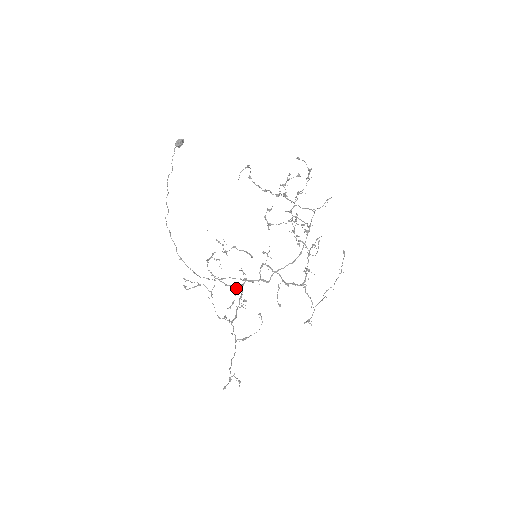
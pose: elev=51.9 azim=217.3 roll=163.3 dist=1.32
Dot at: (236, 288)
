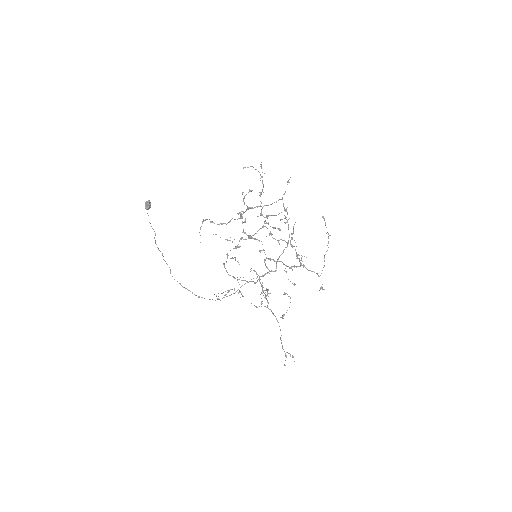
Dot at: occluded
